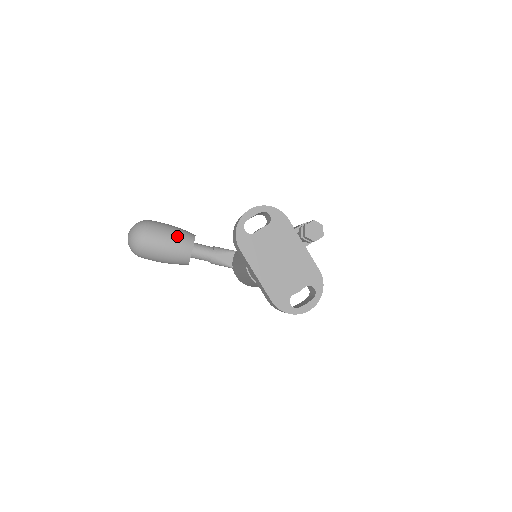
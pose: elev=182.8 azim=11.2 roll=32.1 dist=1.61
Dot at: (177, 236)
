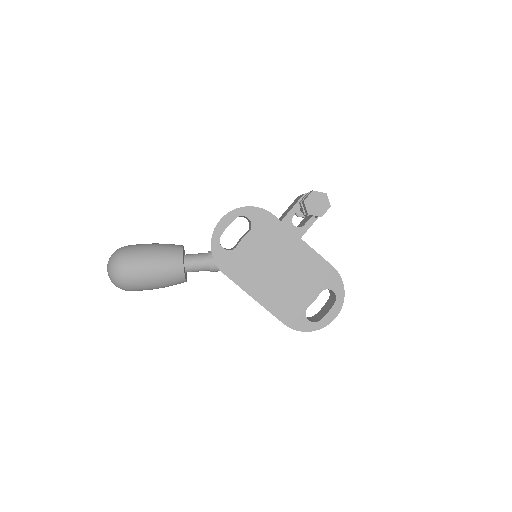
Dot at: (160, 257)
